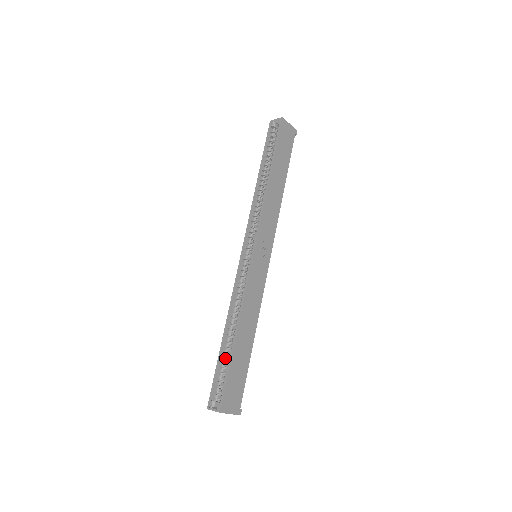
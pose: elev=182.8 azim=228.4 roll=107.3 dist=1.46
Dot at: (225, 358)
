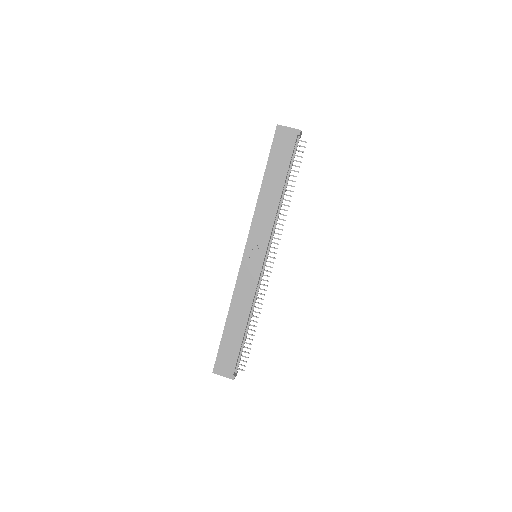
Dot at: occluded
